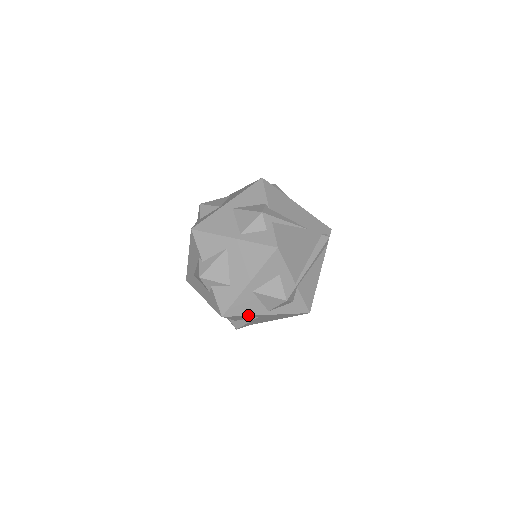
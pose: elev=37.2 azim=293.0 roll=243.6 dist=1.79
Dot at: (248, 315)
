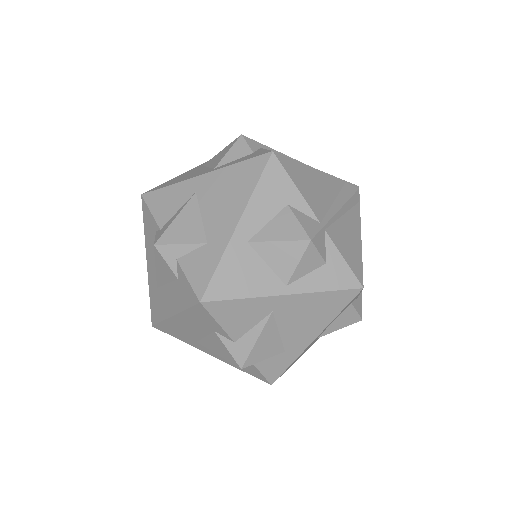
Dot at: (249, 297)
